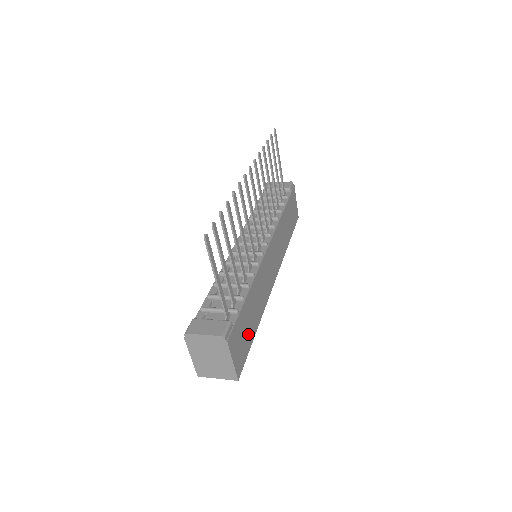
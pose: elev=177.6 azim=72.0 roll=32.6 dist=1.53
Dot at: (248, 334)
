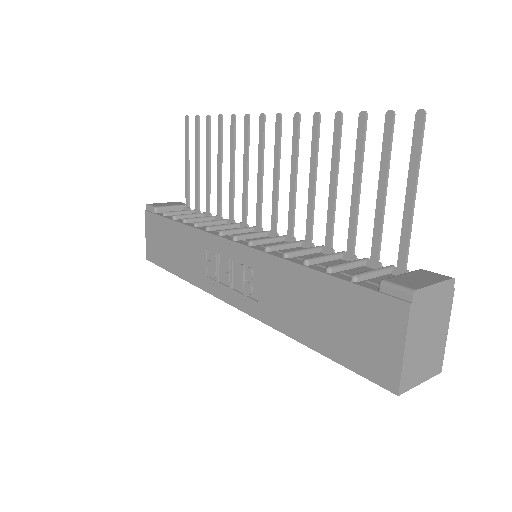
Dot at: occluded
